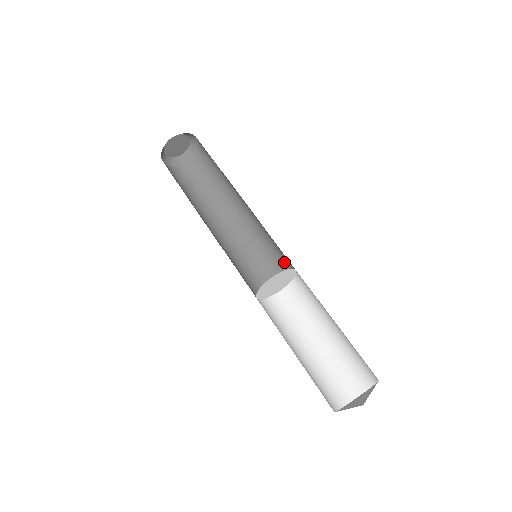
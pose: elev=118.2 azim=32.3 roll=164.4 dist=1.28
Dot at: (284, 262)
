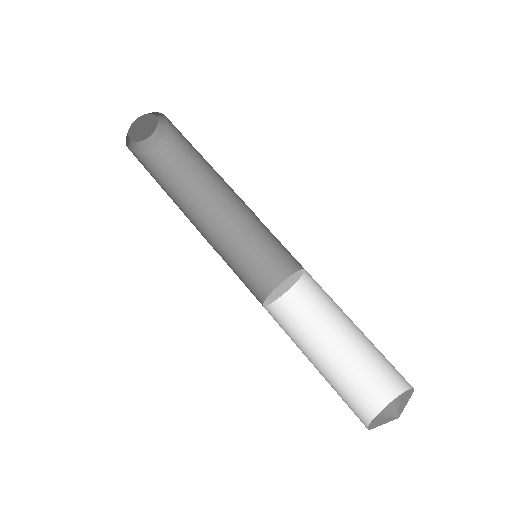
Dot at: (286, 262)
